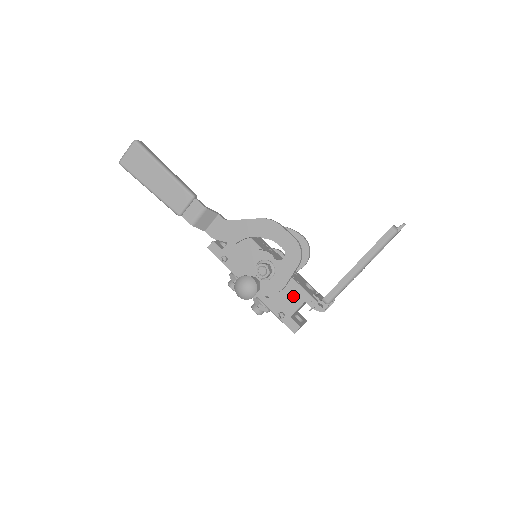
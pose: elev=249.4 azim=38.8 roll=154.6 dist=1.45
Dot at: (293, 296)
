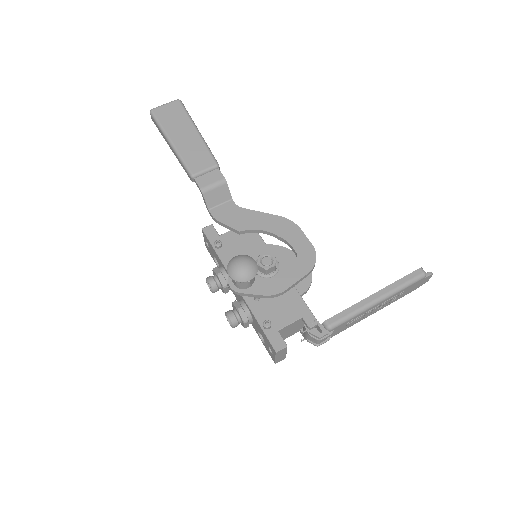
Dot at: (289, 307)
